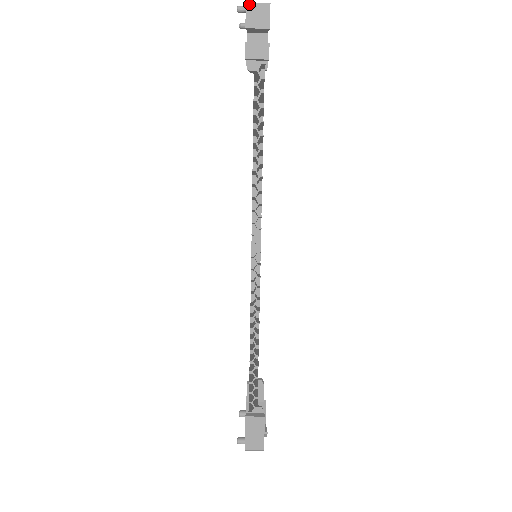
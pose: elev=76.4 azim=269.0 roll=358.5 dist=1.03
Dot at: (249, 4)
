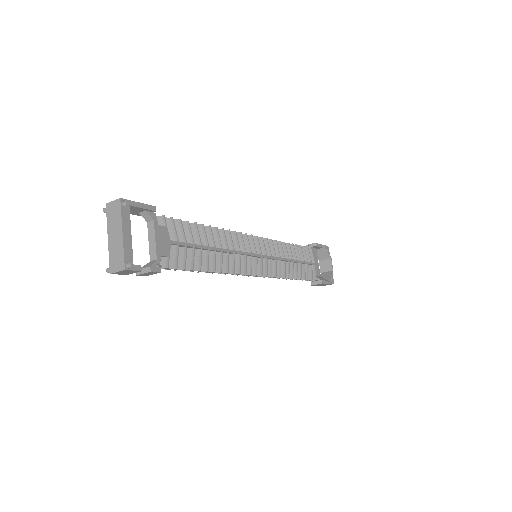
Dot at: (113, 273)
